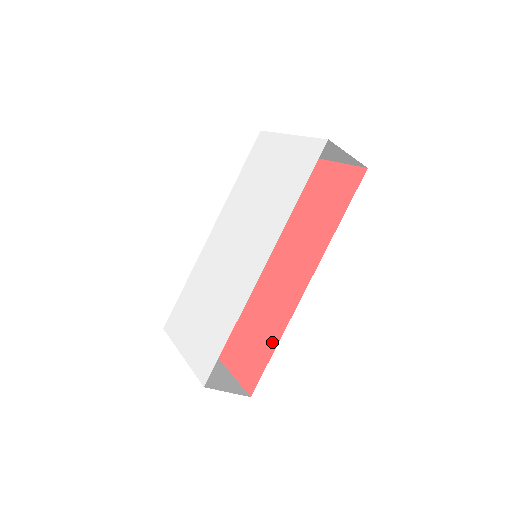
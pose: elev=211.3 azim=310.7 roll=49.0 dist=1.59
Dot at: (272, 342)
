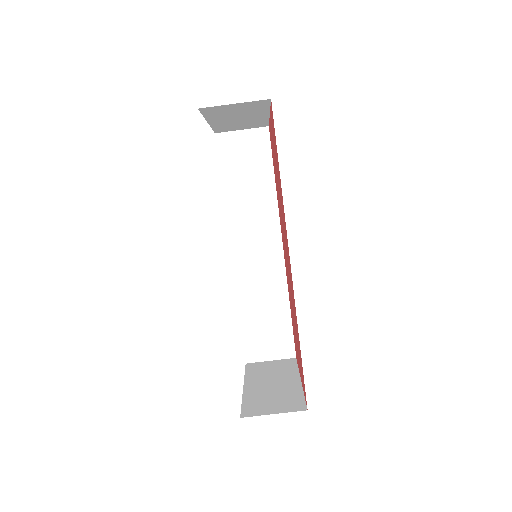
Dot at: occluded
